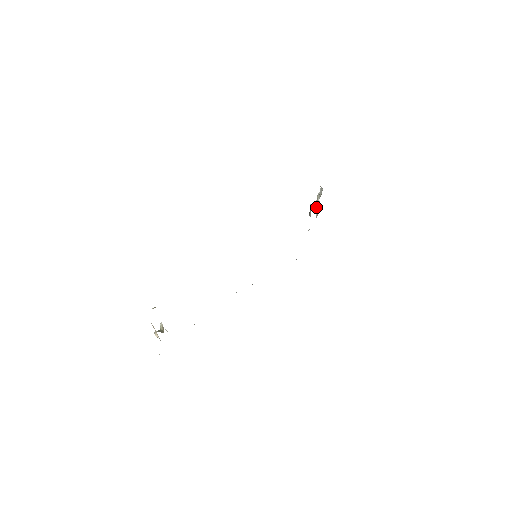
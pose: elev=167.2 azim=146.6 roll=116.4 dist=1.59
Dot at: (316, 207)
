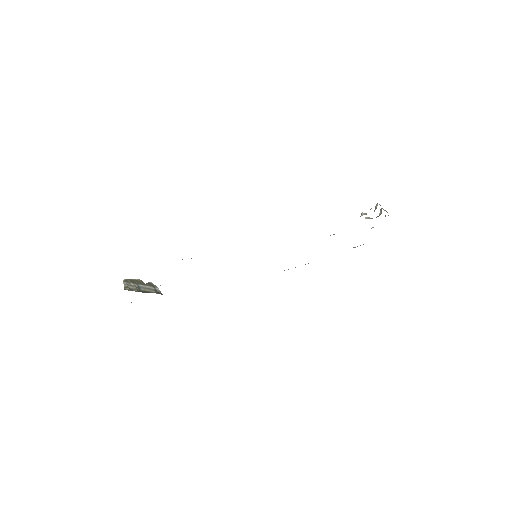
Dot at: (380, 212)
